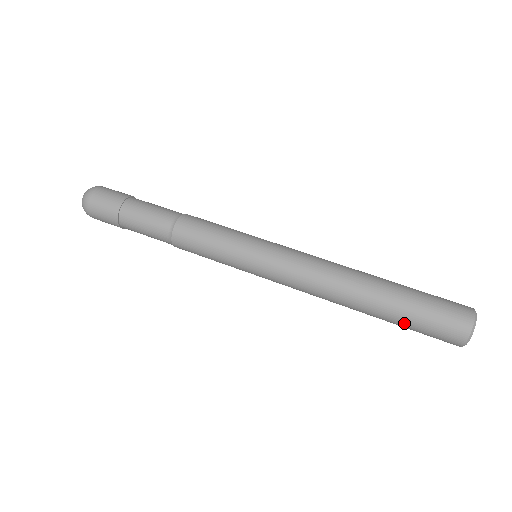
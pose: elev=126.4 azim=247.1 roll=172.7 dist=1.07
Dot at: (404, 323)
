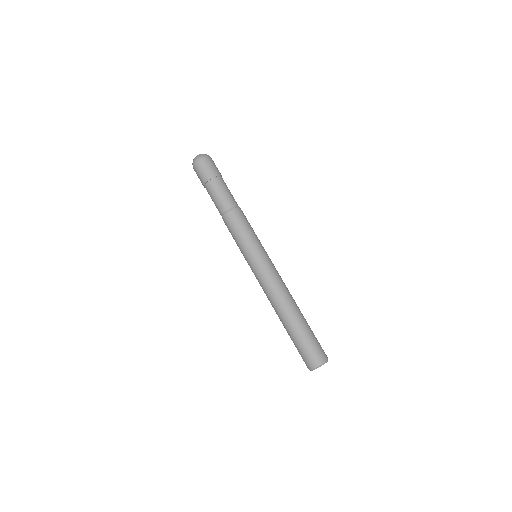
Dot at: (295, 340)
